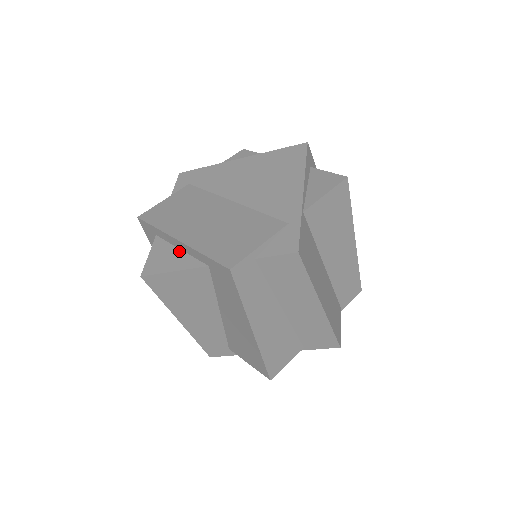
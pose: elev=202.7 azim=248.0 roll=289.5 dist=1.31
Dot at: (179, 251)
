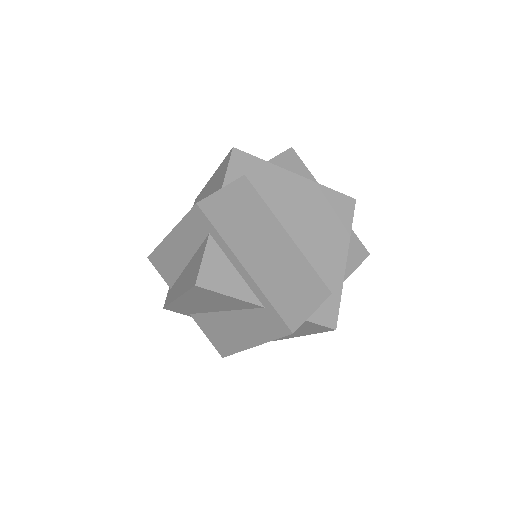
Dot at: (236, 272)
